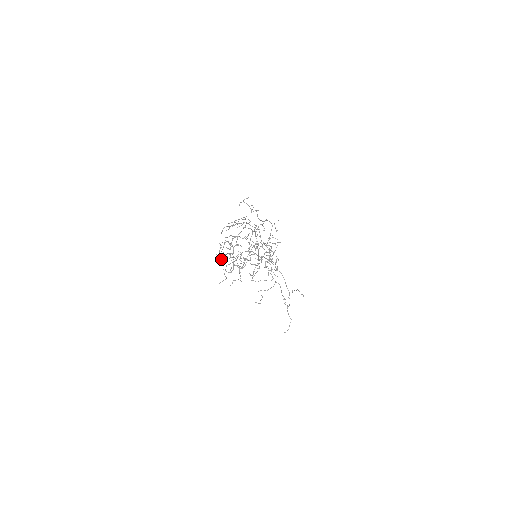
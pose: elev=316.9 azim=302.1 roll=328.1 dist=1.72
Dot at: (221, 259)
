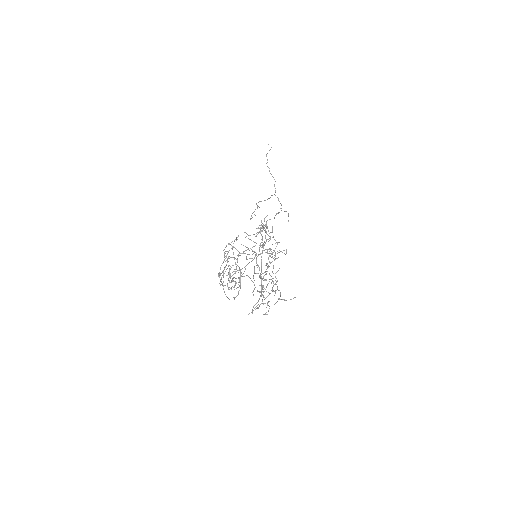
Dot at: occluded
